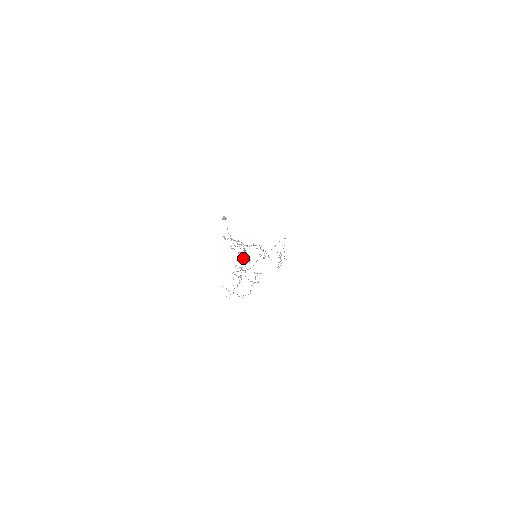
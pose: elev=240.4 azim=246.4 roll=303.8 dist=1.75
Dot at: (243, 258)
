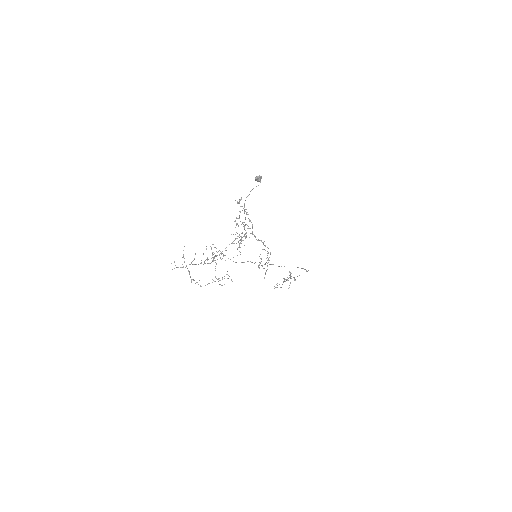
Dot at: occluded
